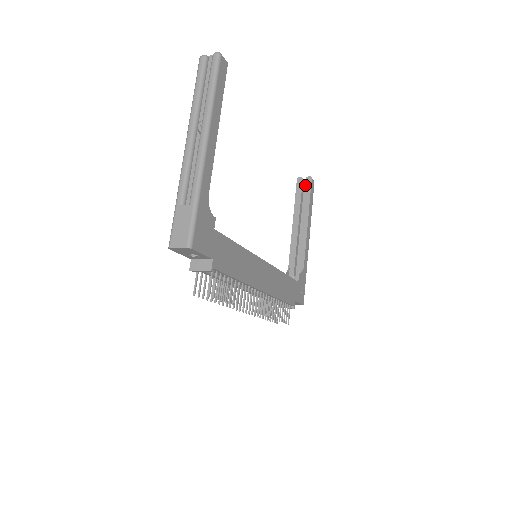
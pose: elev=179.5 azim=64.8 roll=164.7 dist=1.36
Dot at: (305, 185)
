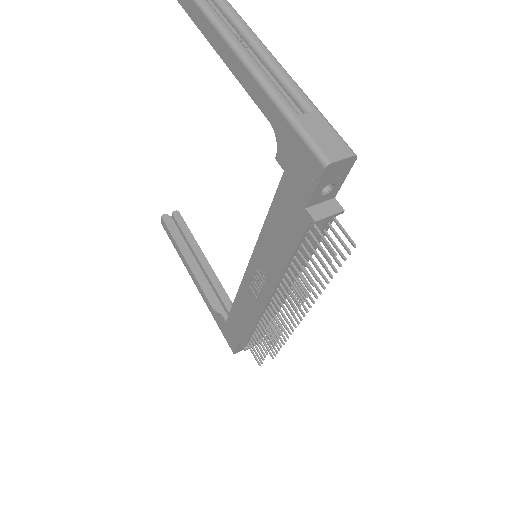
Dot at: (176, 220)
